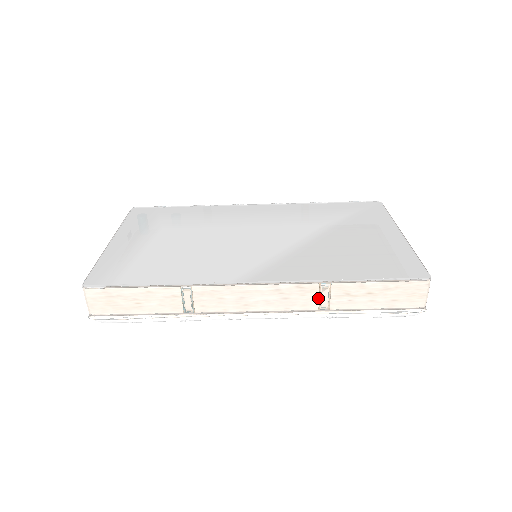
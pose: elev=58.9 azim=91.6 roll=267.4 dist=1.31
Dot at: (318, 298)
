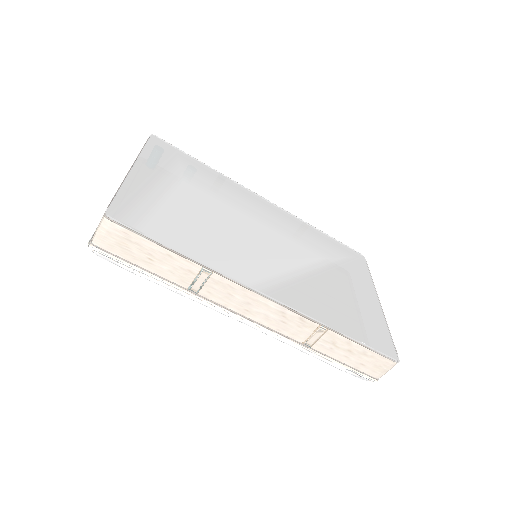
Dot at: (309, 335)
